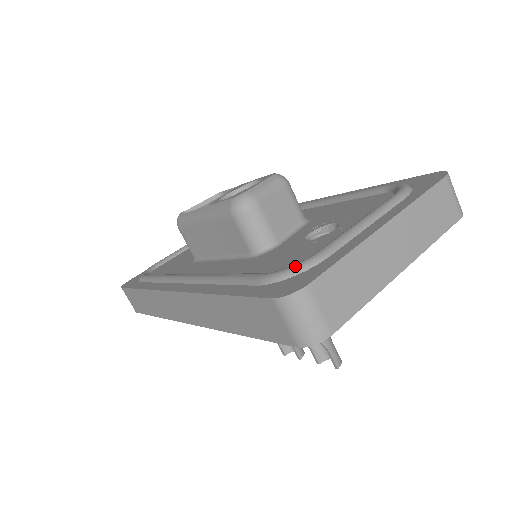
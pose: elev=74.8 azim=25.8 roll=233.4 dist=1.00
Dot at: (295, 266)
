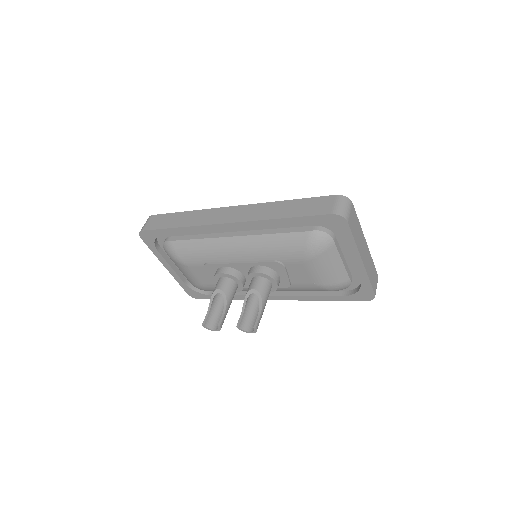
Dot at: occluded
